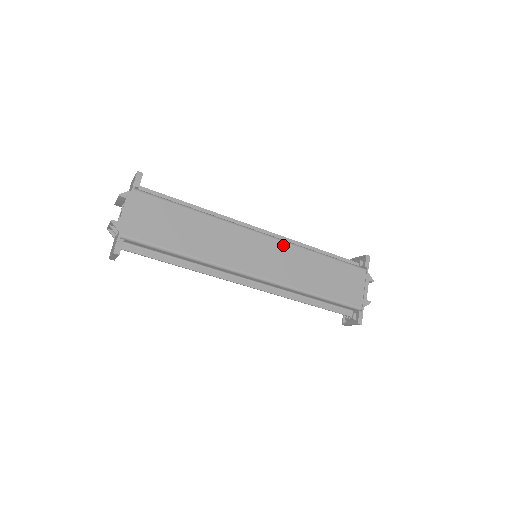
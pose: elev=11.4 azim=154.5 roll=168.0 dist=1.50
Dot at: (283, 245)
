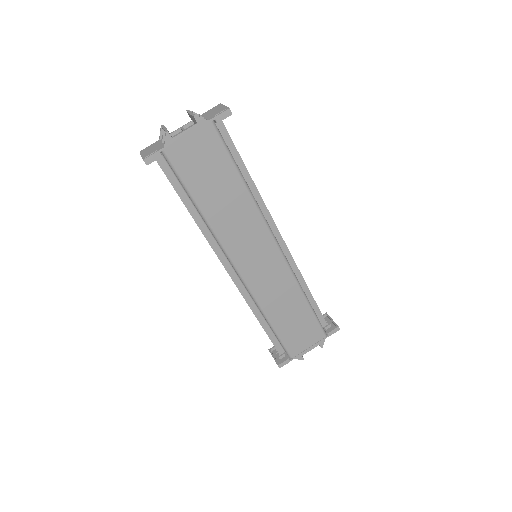
Dot at: (285, 268)
